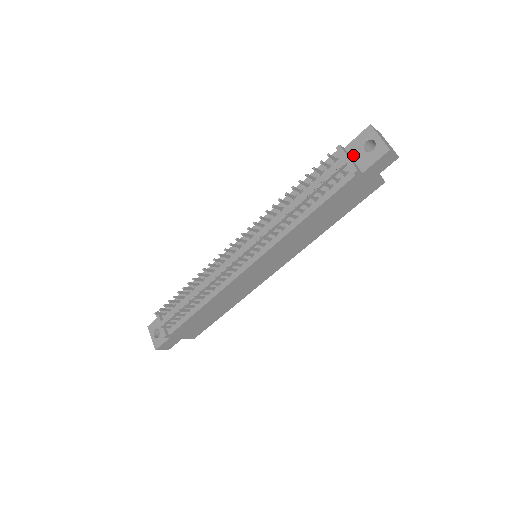
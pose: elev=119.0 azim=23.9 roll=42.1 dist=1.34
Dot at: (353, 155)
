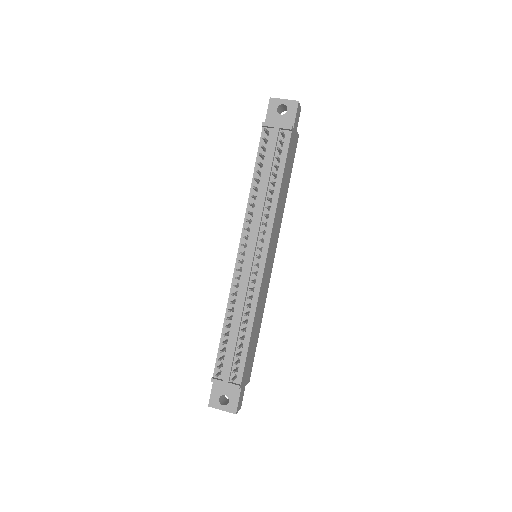
Dot at: occluded
